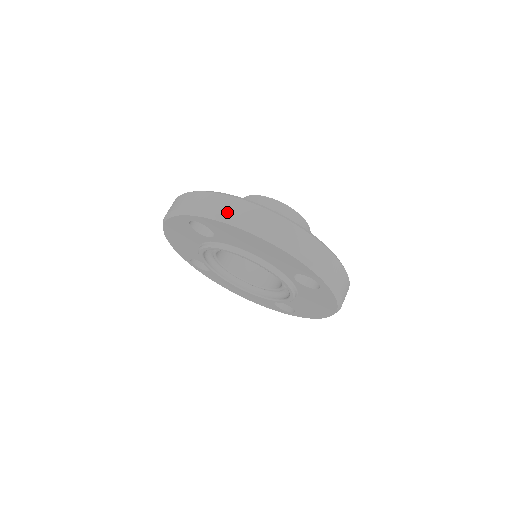
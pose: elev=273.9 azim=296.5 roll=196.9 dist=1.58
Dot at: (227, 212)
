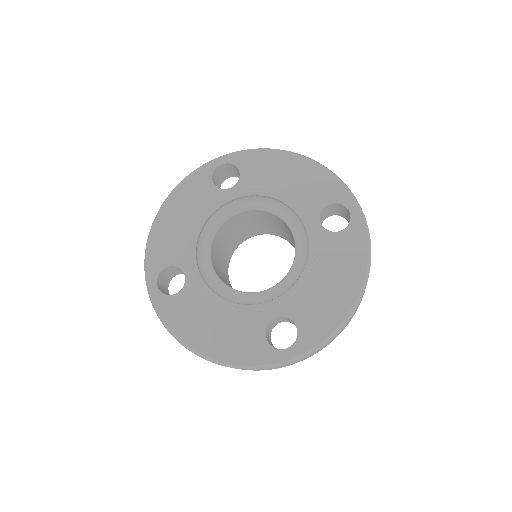
Dot at: occluded
